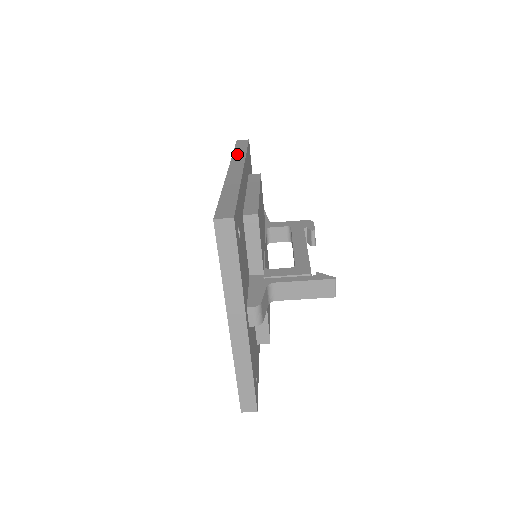
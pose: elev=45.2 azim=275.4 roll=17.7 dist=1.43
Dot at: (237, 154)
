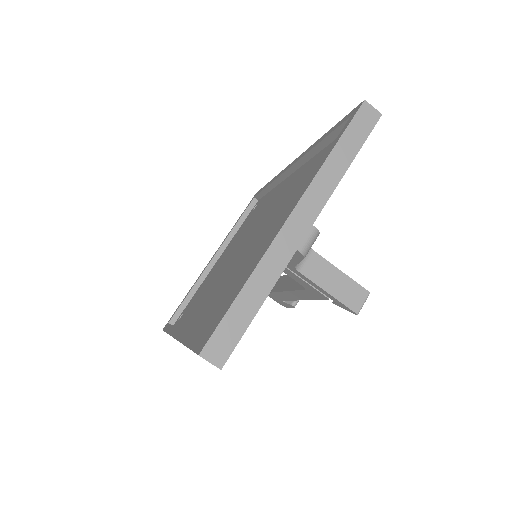
Dot at: occluded
